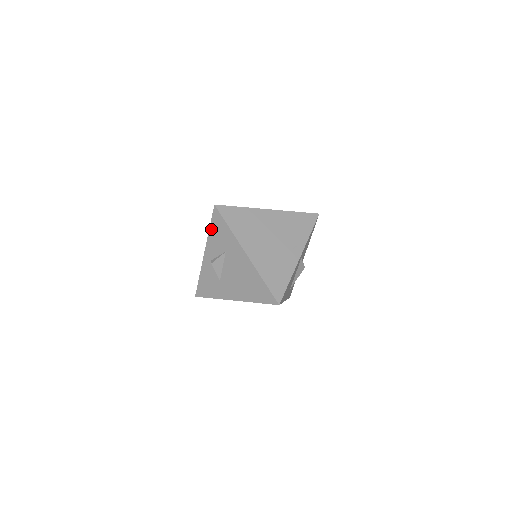
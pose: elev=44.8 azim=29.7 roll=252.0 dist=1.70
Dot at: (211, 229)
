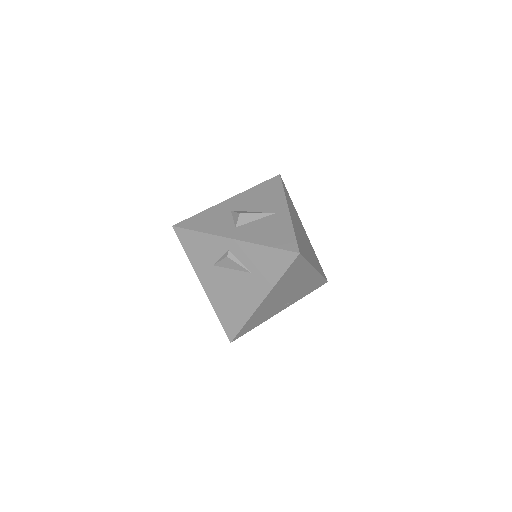
Dot at: (267, 249)
